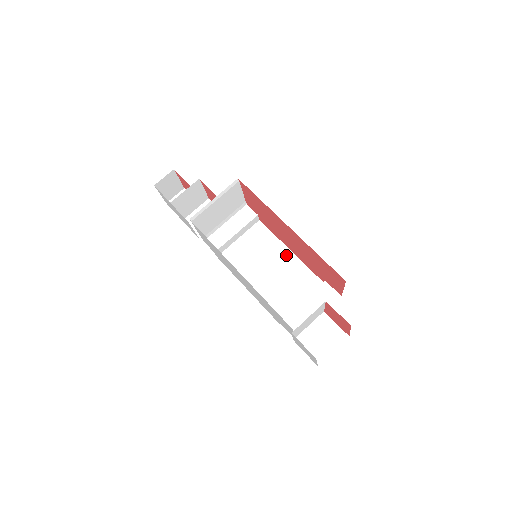
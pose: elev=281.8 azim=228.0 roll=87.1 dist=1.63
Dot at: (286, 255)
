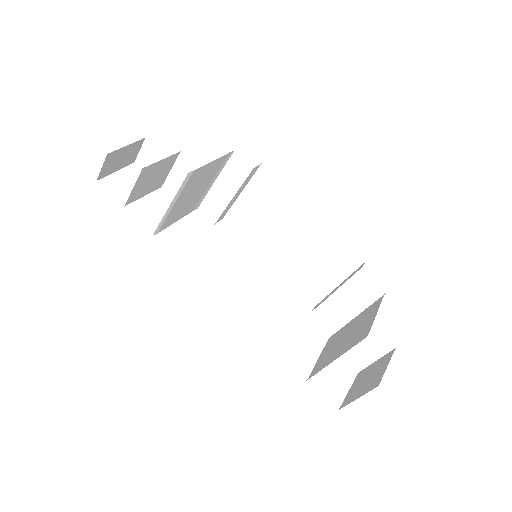
Dot at: (308, 218)
